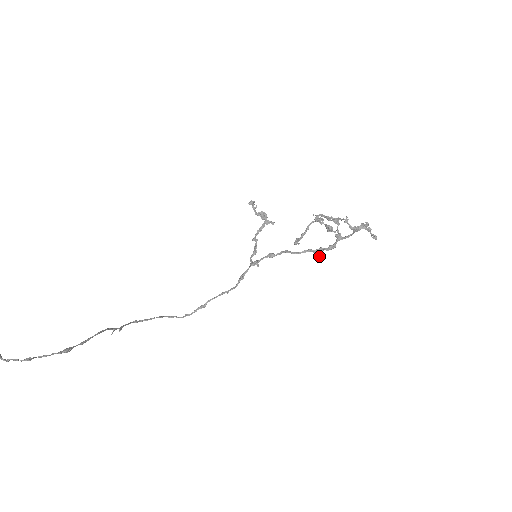
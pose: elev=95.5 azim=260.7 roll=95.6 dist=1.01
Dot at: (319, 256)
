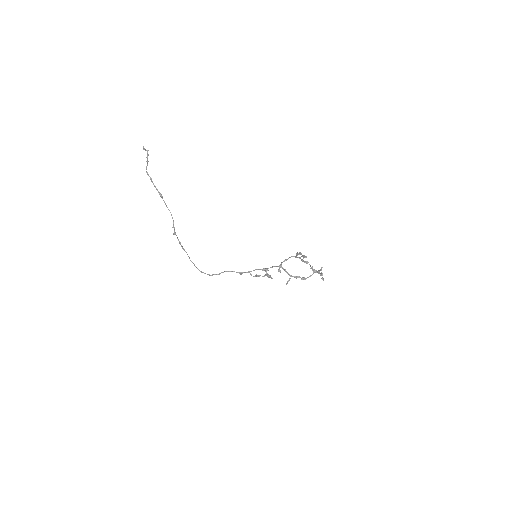
Dot at: (288, 280)
